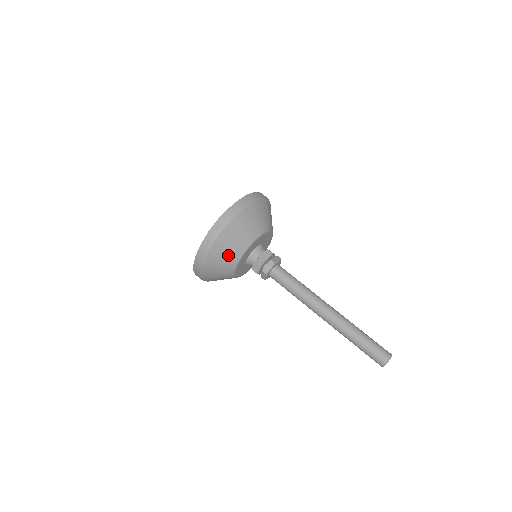
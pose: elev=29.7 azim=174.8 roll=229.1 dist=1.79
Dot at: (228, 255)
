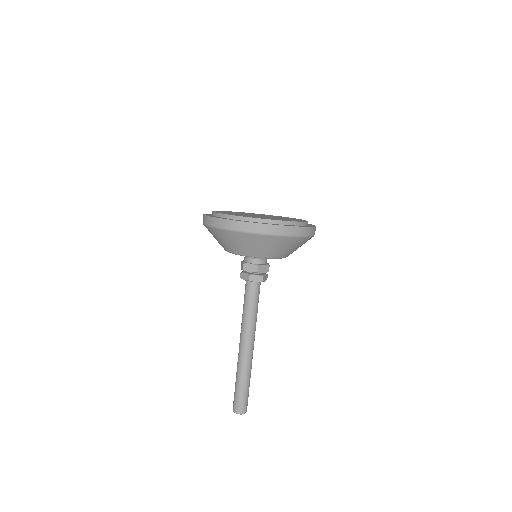
Dot at: (218, 241)
